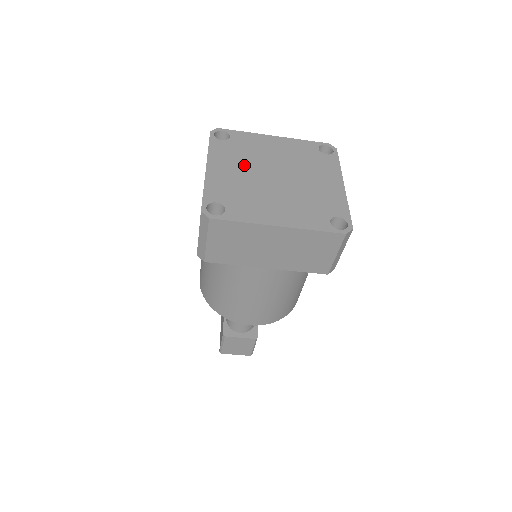
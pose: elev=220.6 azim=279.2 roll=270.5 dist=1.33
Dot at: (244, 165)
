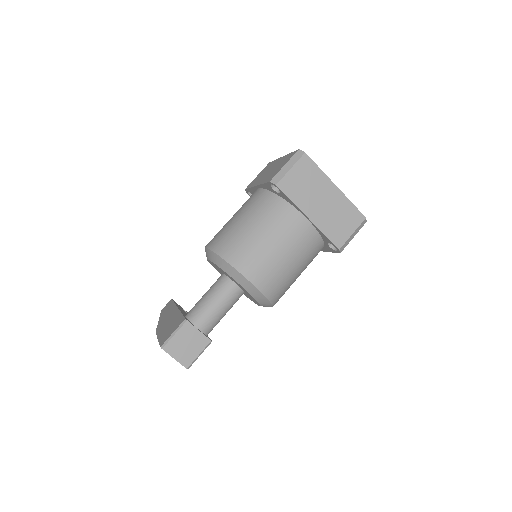
Dot at: occluded
